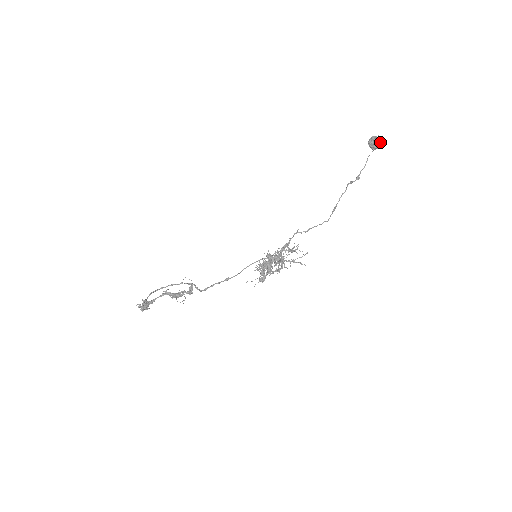
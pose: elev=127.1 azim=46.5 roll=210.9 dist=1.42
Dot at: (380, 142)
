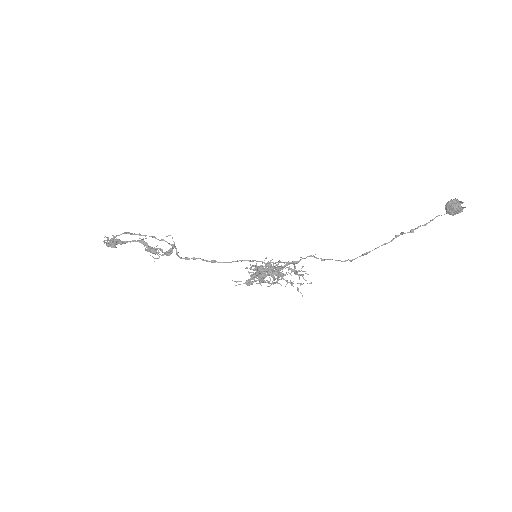
Dot at: (460, 211)
